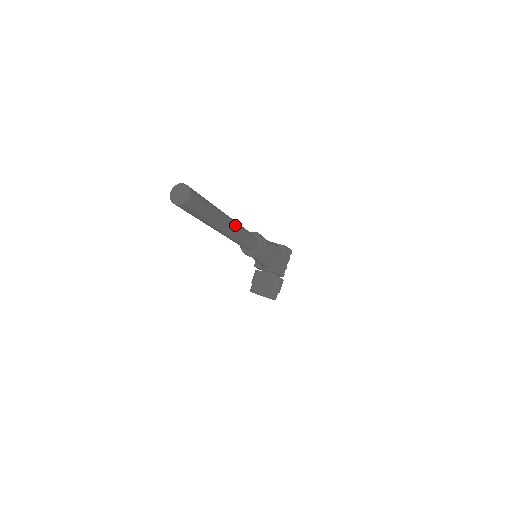
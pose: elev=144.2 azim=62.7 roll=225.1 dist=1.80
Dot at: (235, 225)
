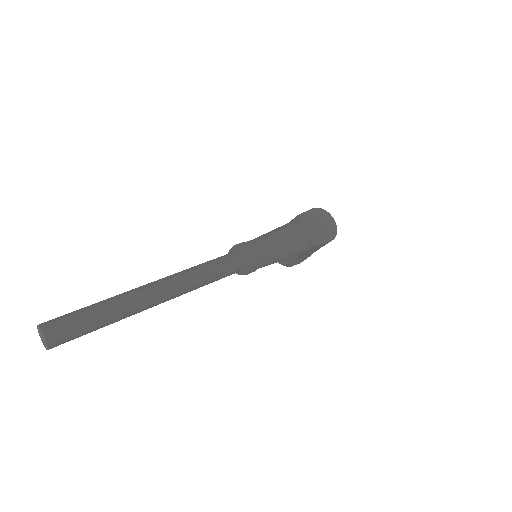
Dot at: (174, 296)
